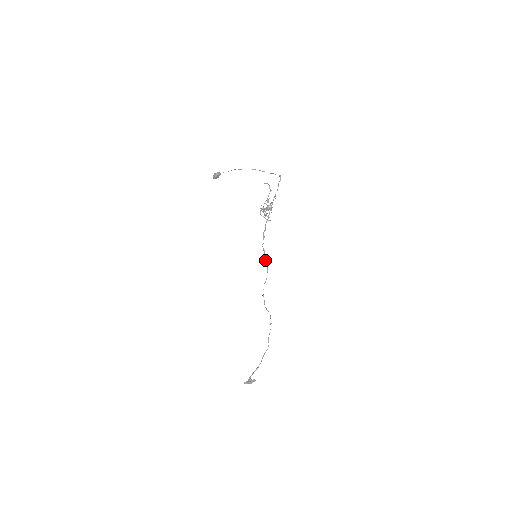
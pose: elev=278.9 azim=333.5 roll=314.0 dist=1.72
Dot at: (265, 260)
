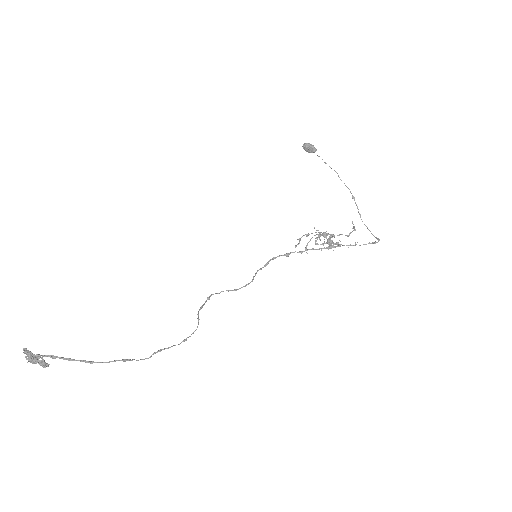
Dot at: occluded
